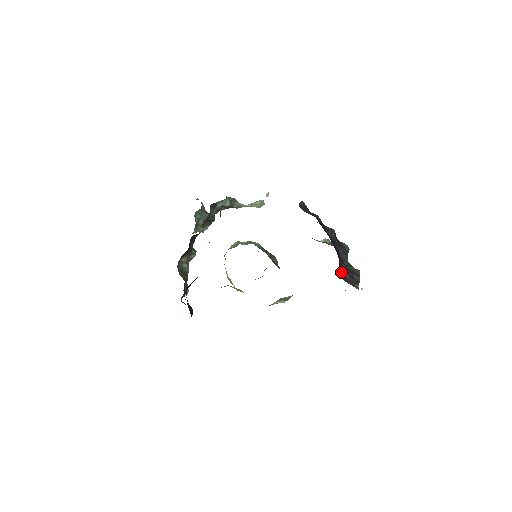
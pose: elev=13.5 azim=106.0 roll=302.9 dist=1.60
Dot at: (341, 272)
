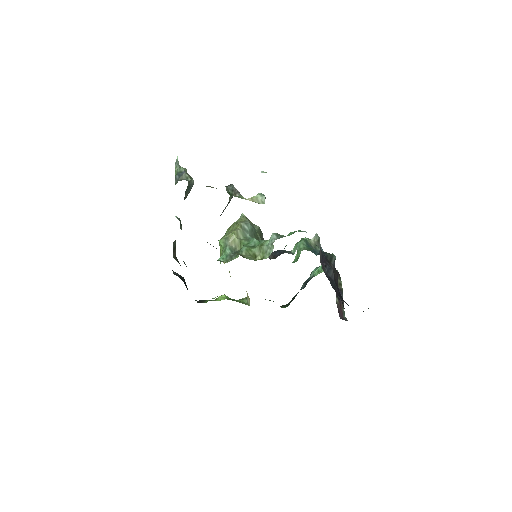
Dot at: (337, 307)
